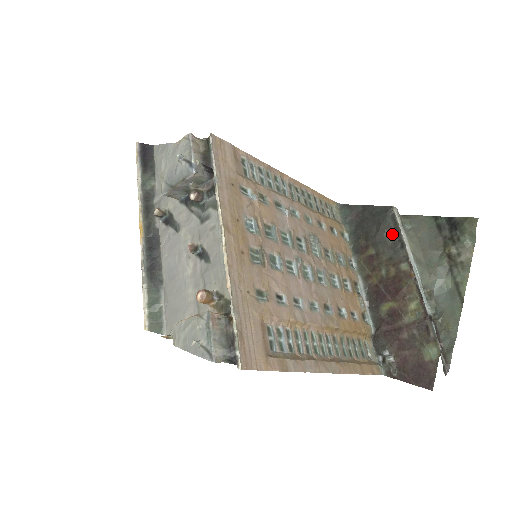
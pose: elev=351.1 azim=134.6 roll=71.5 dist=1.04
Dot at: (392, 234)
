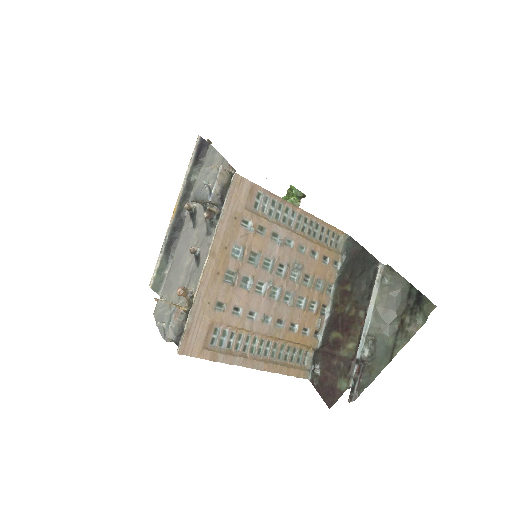
Dot at: (368, 284)
